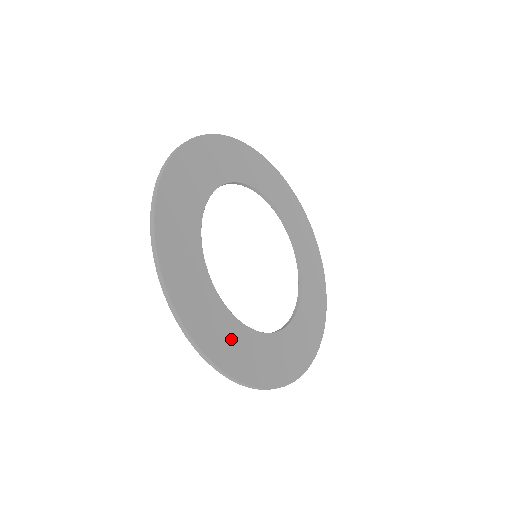
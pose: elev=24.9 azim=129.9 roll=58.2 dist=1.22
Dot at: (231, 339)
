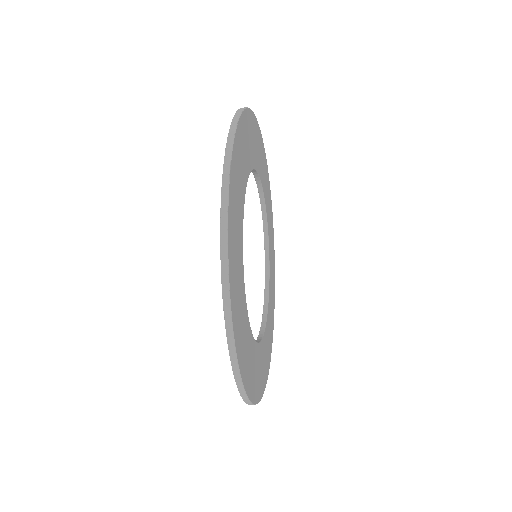
Dot at: (243, 325)
